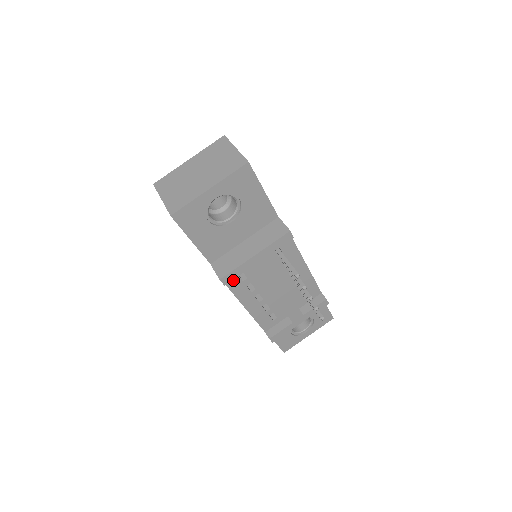
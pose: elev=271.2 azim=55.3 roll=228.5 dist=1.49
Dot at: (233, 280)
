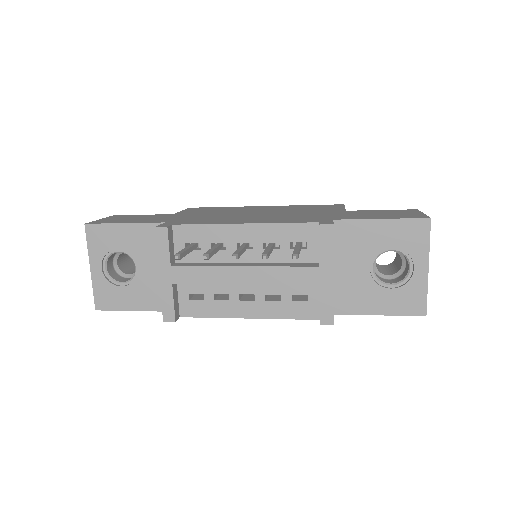
Dot at: (194, 308)
